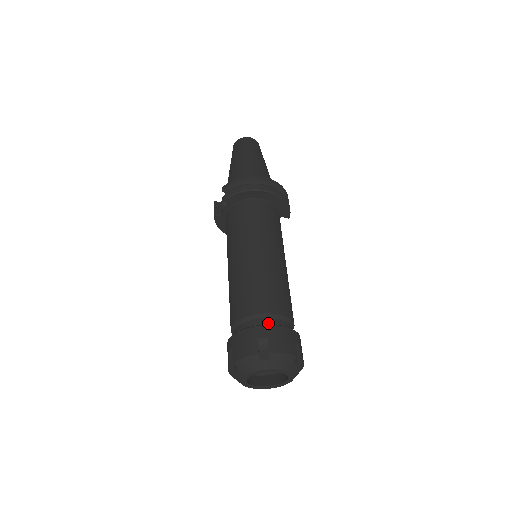
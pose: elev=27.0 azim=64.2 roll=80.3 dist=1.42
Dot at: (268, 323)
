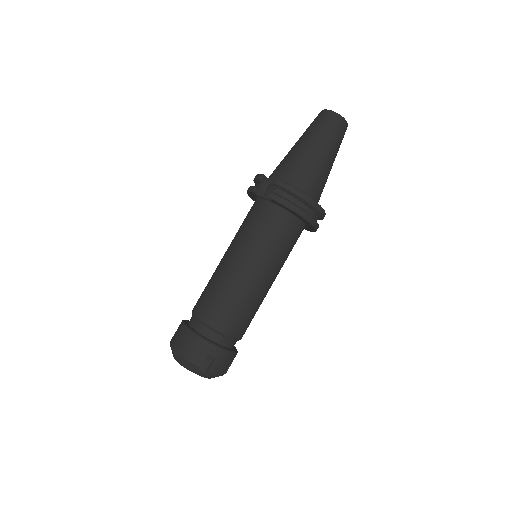
Dot at: (223, 342)
